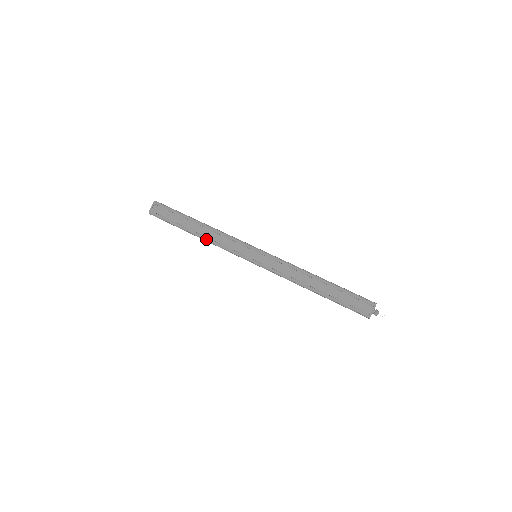
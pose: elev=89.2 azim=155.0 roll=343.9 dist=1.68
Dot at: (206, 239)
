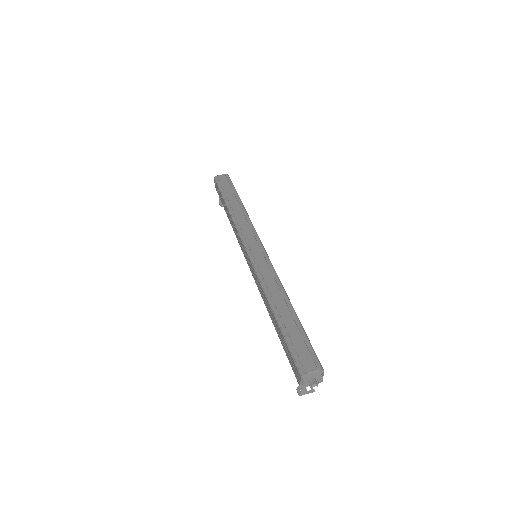
Dot at: (233, 215)
